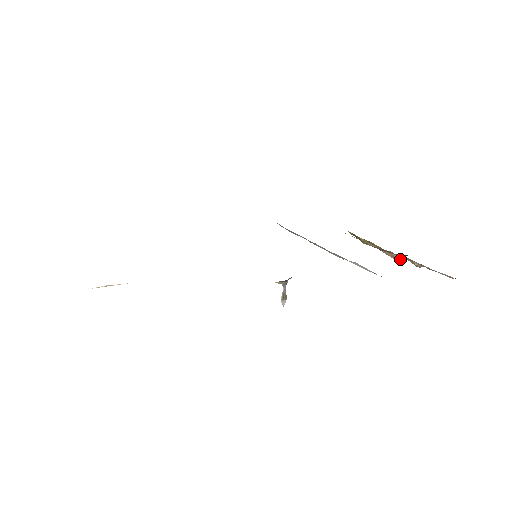
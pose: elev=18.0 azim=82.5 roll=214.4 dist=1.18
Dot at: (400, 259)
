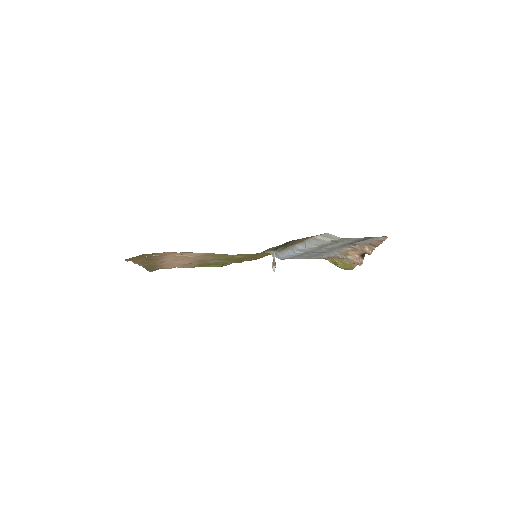
Dot at: (362, 261)
